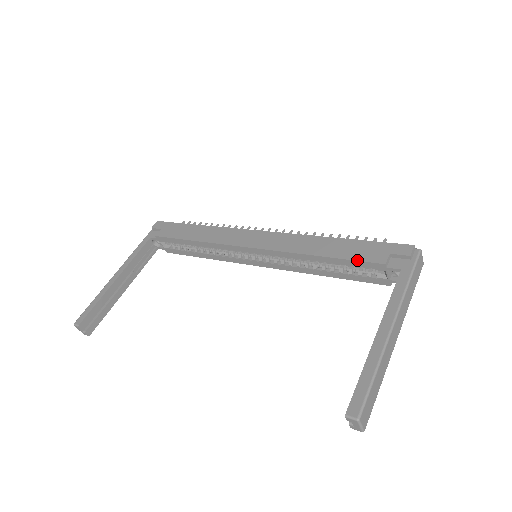
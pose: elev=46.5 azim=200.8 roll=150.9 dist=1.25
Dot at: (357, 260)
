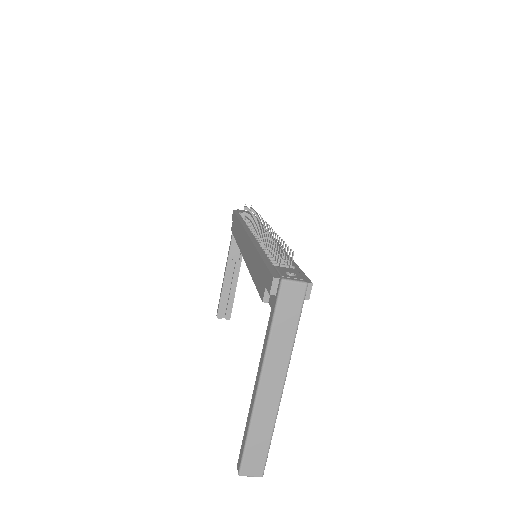
Dot at: occluded
